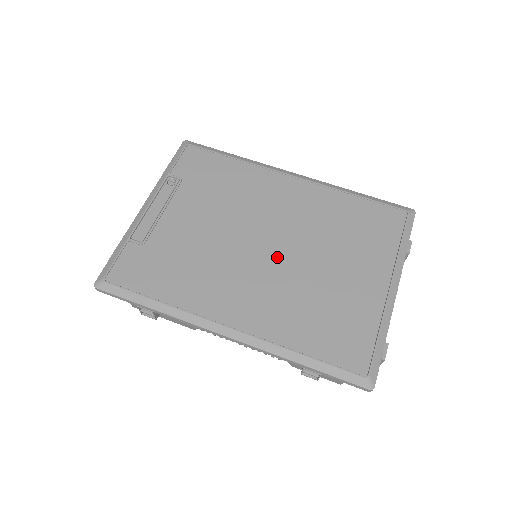
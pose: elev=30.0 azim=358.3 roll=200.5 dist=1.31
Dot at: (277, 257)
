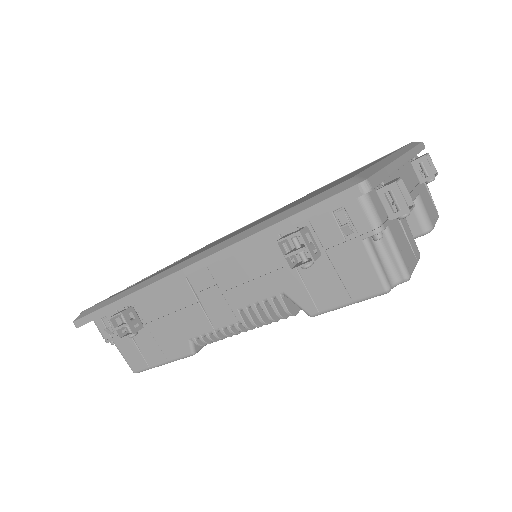
Dot at: occluded
